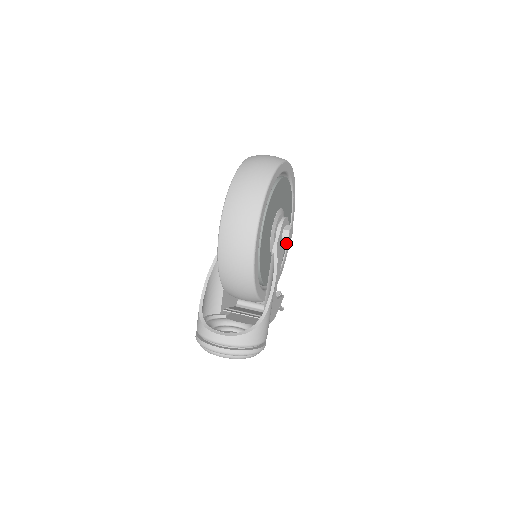
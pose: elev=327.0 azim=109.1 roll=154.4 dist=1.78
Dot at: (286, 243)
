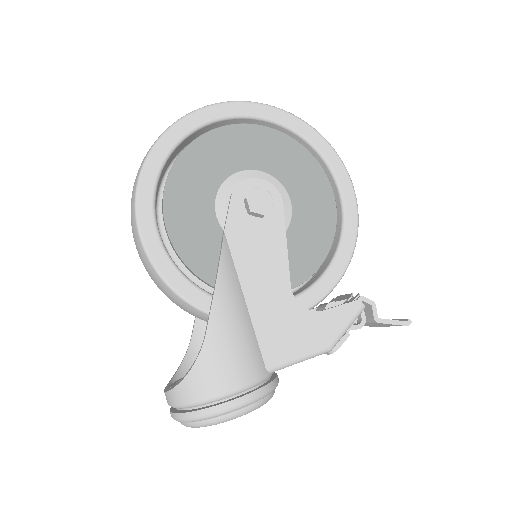
Dot at: (332, 212)
